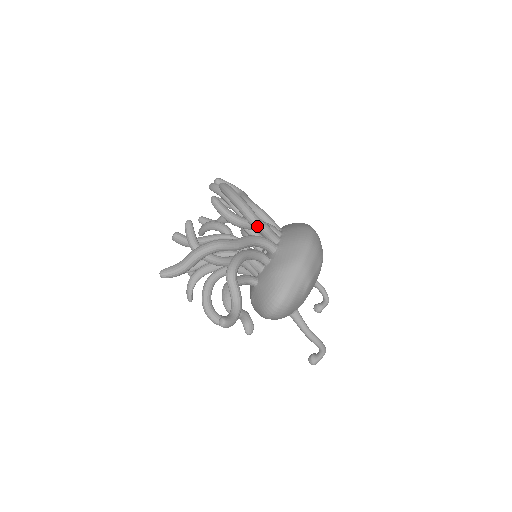
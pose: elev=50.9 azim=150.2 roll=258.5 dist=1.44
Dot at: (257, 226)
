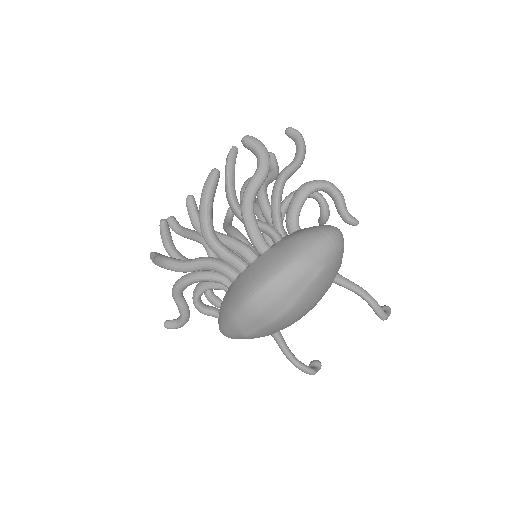
Dot at: (214, 251)
